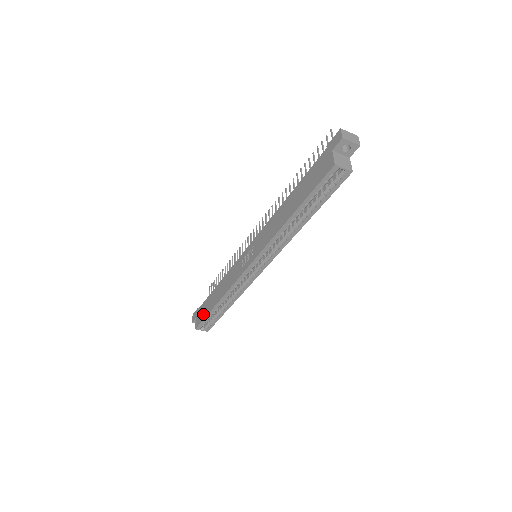
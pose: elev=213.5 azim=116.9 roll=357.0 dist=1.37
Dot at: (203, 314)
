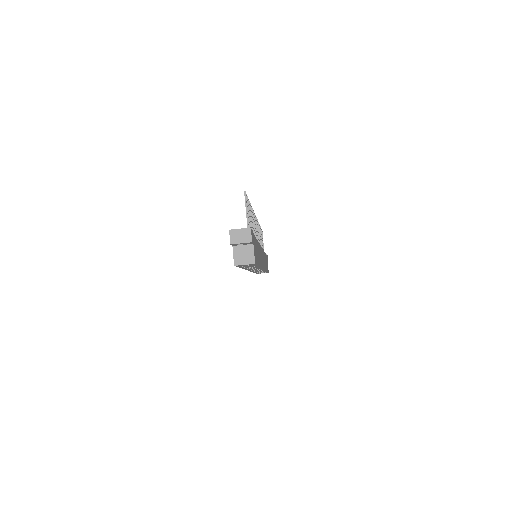
Dot at: occluded
